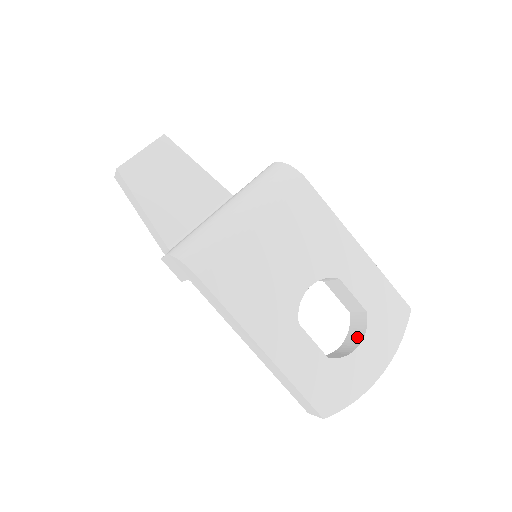
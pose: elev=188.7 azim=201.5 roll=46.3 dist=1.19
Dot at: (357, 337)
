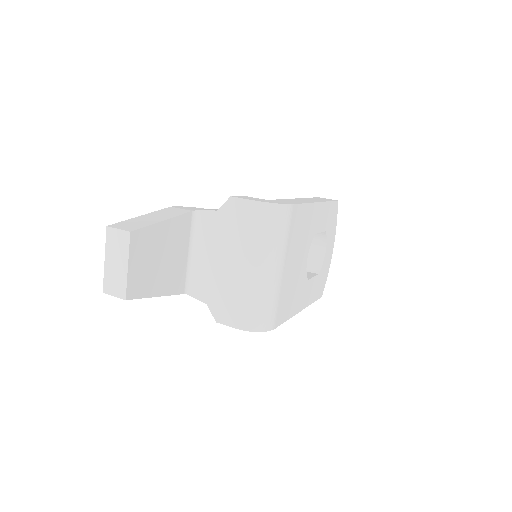
Dot at: (320, 243)
